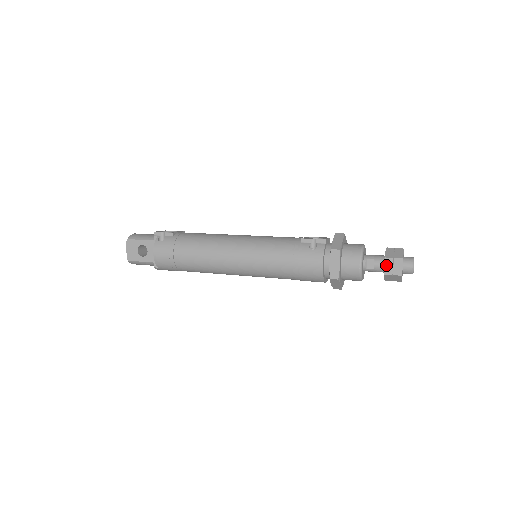
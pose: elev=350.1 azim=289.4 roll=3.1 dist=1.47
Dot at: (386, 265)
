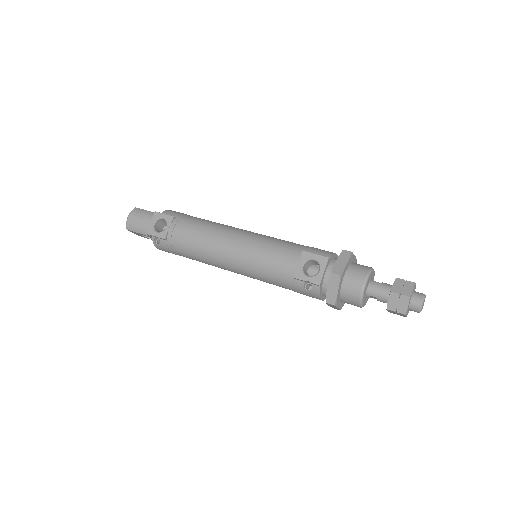
Dot at: (388, 311)
